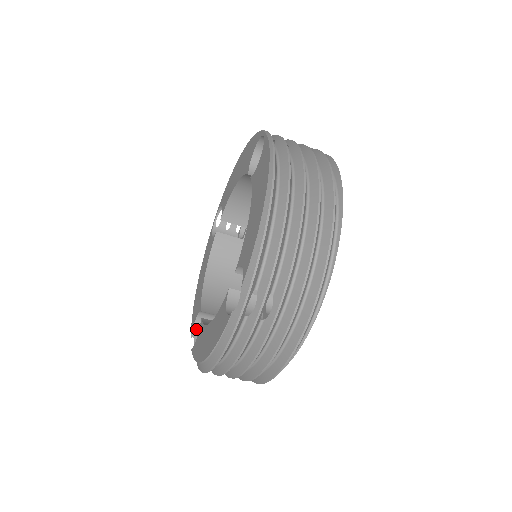
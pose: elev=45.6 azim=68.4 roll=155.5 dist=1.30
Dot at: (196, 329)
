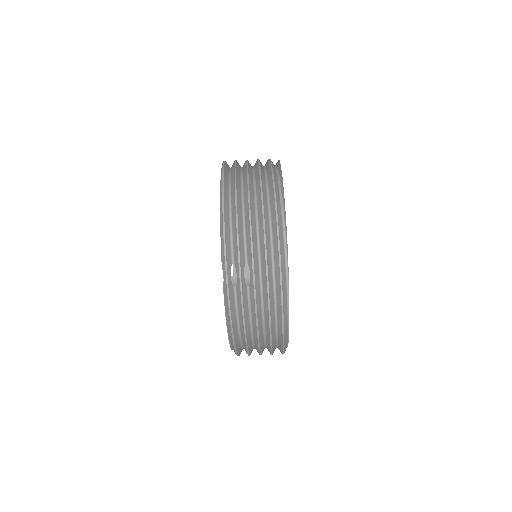
Dot at: occluded
